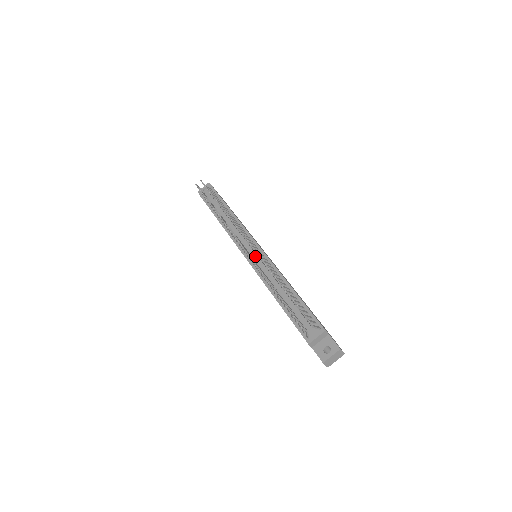
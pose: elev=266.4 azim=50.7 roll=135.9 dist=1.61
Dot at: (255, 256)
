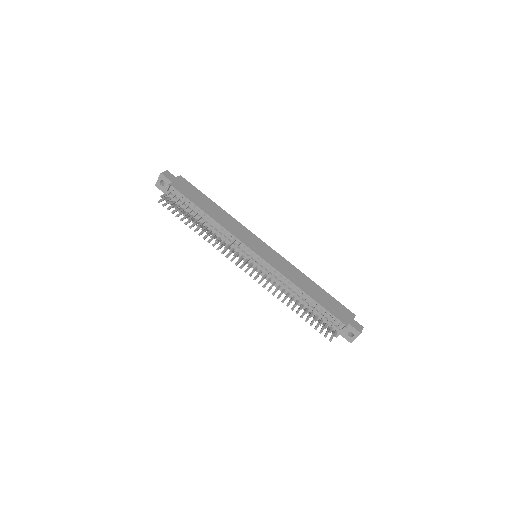
Dot at: (259, 267)
